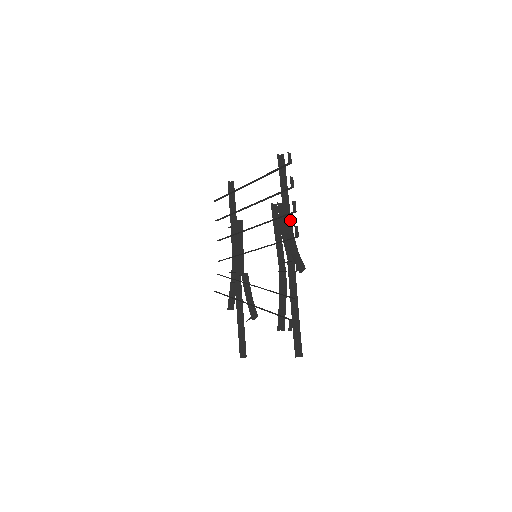
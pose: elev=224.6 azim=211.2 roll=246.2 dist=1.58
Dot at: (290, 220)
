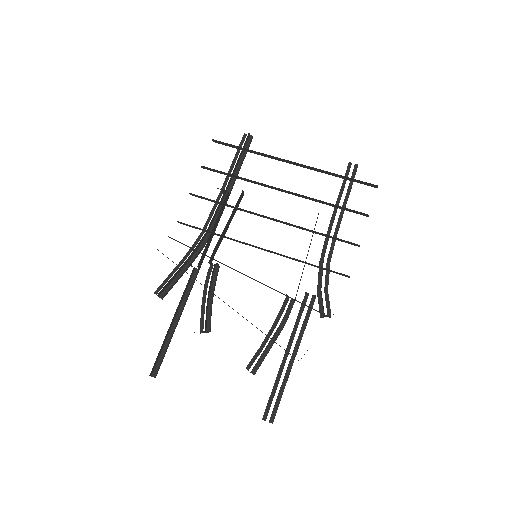
Dot at: occluded
